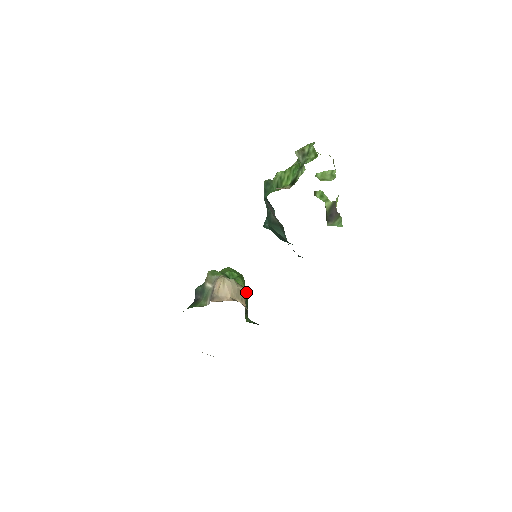
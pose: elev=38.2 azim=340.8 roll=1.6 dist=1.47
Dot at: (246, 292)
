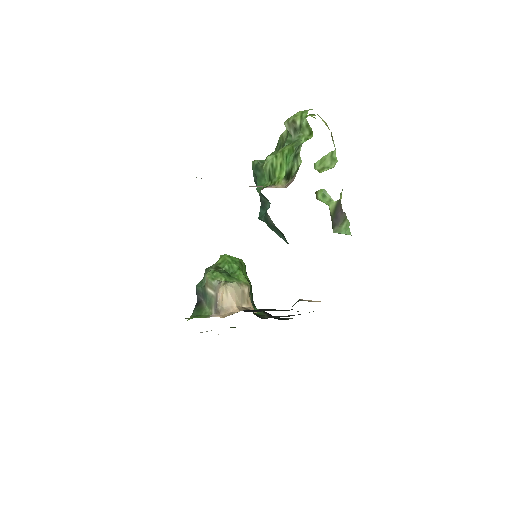
Dot at: occluded
